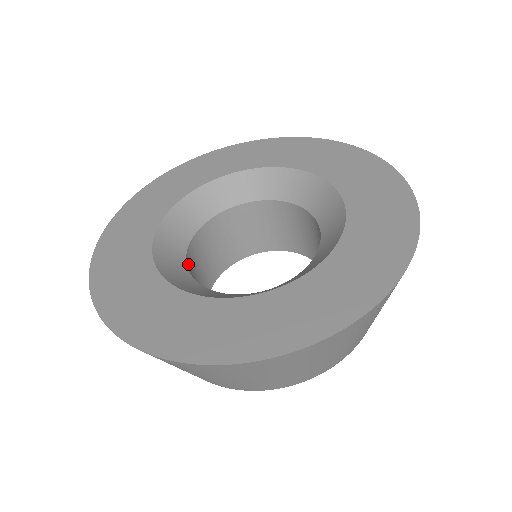
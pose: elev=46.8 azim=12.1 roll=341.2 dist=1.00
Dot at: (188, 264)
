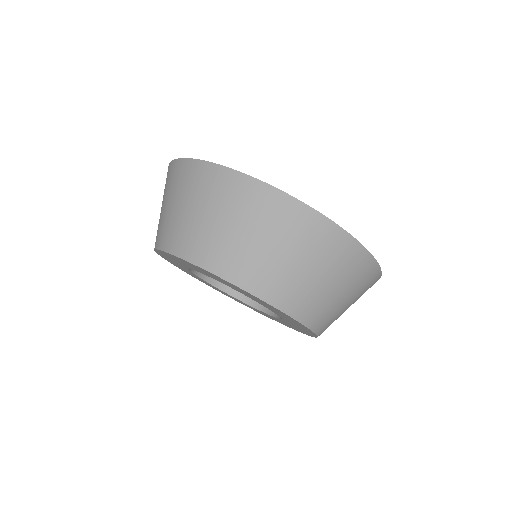
Dot at: occluded
